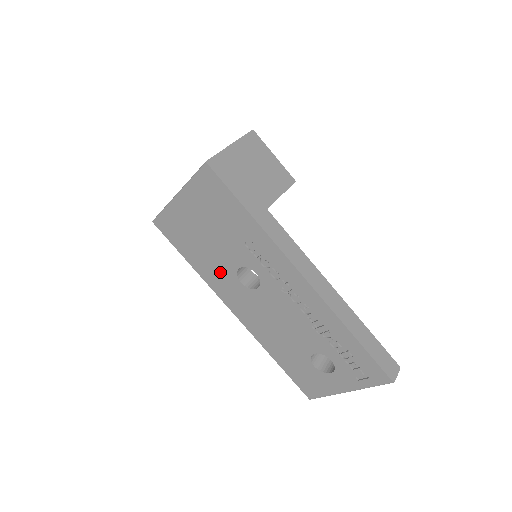
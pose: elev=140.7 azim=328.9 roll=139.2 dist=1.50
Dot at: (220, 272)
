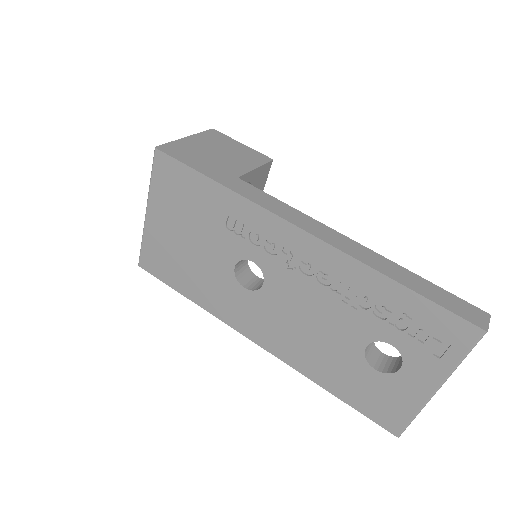
Dot at: (219, 288)
